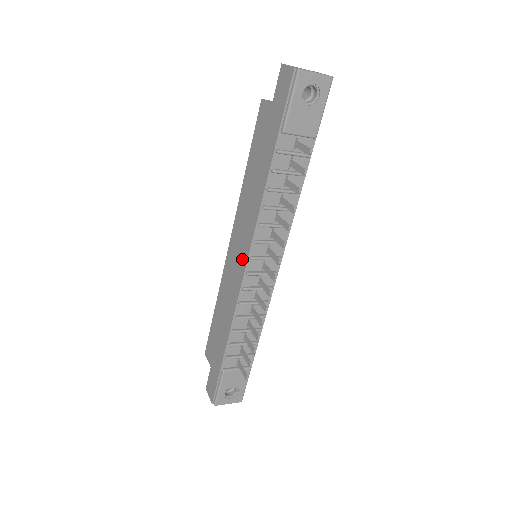
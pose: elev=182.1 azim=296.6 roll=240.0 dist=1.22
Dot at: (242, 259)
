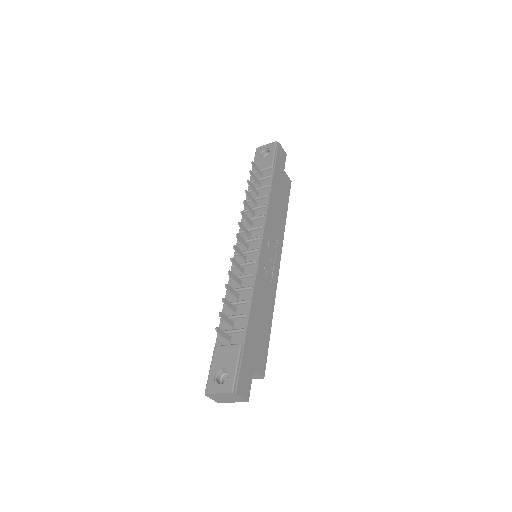
Dot at: occluded
